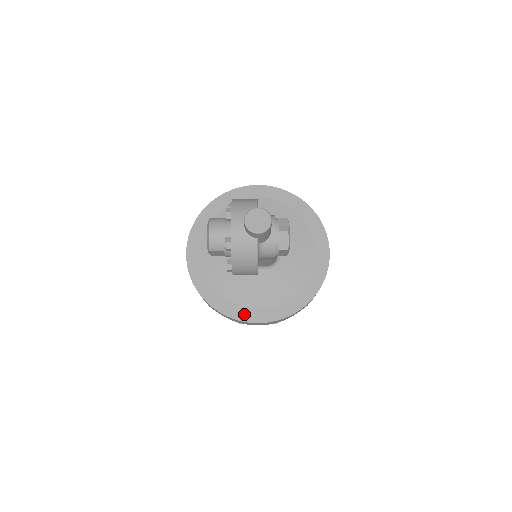
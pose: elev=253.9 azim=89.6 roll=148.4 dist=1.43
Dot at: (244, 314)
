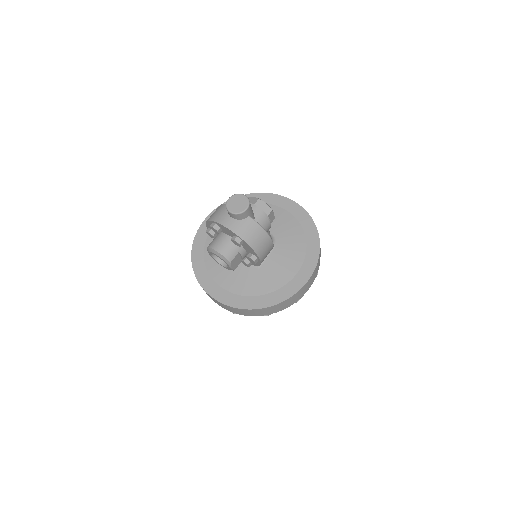
Dot at: (294, 286)
